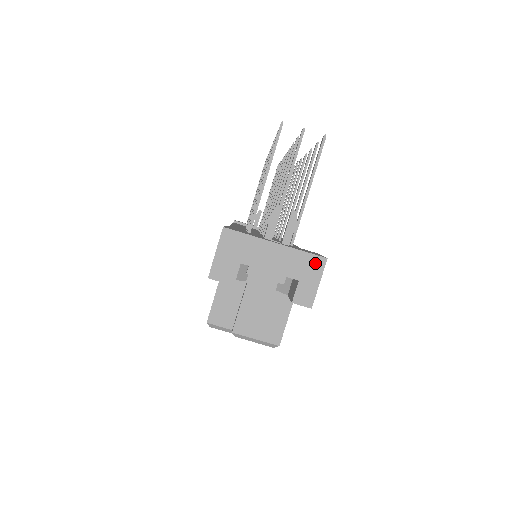
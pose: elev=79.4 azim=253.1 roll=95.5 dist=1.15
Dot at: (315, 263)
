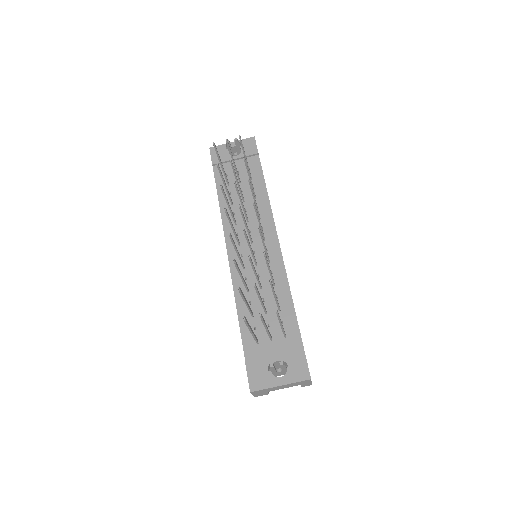
Dot at: (305, 381)
